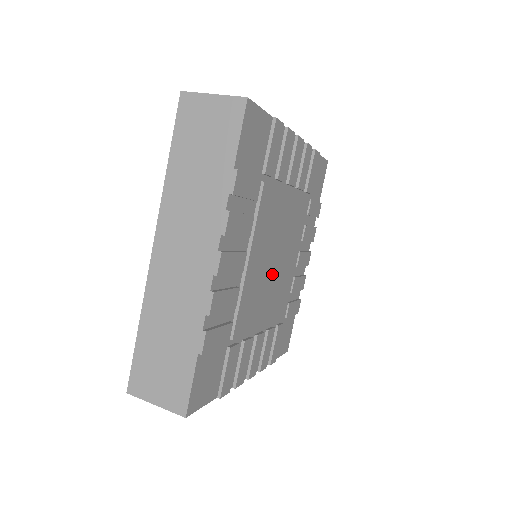
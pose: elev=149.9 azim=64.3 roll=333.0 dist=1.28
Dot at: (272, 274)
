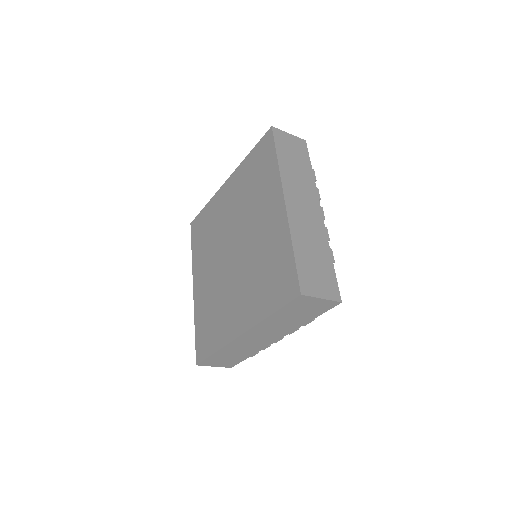
Dot at: occluded
